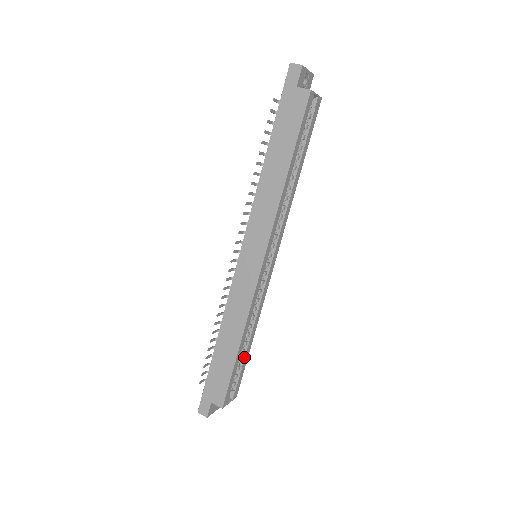
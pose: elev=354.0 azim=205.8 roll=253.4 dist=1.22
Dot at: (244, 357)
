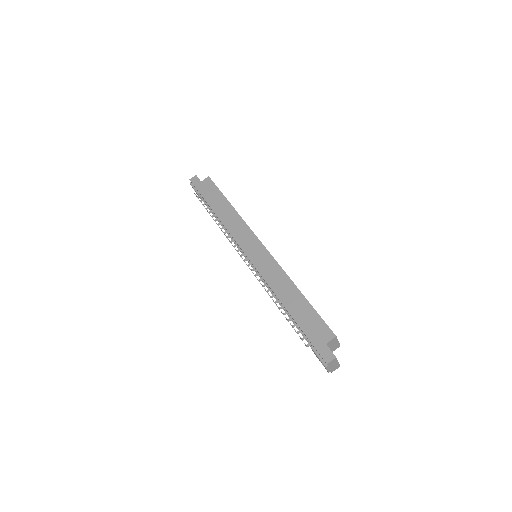
Dot at: occluded
